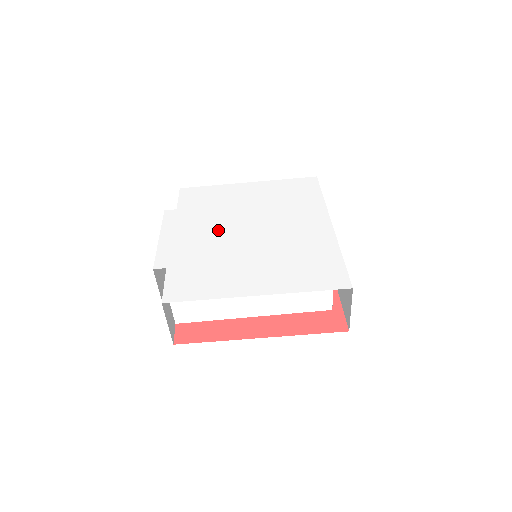
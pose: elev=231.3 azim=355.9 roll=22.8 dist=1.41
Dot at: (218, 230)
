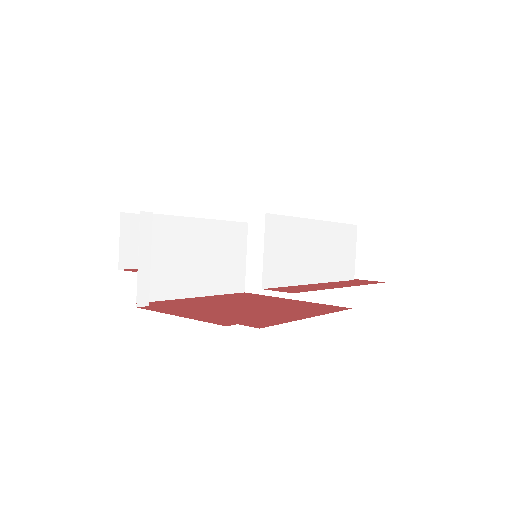
Dot at: occluded
